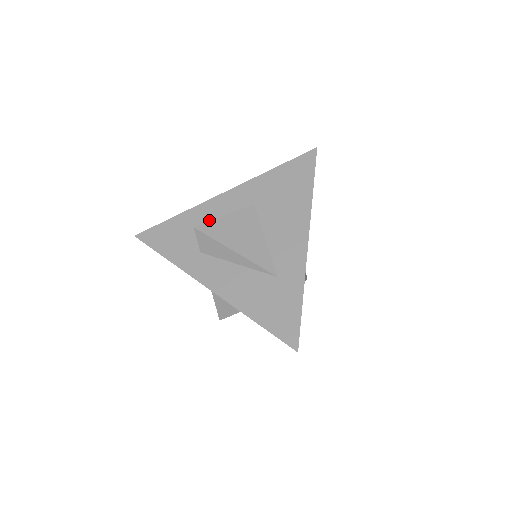
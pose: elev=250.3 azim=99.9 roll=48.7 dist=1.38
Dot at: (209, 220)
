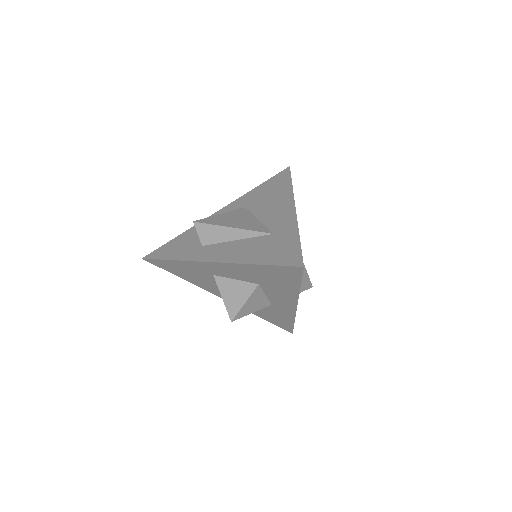
Dot at: occluded
